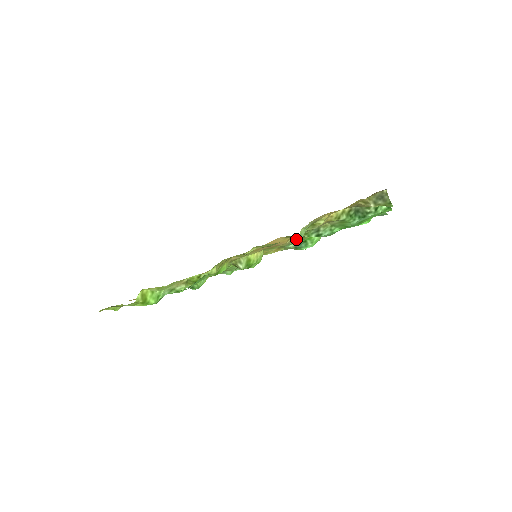
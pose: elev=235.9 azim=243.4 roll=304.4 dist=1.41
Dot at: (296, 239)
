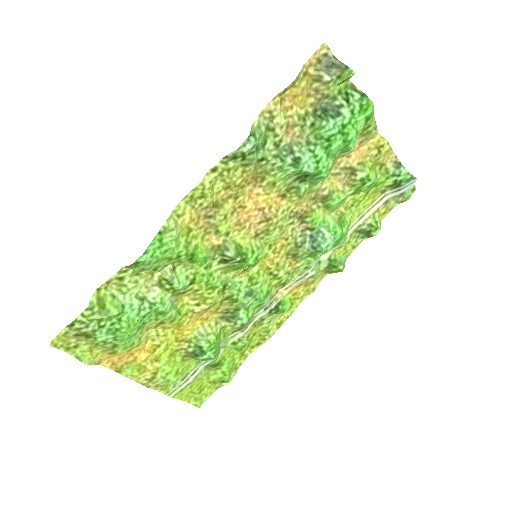
Dot at: (305, 230)
